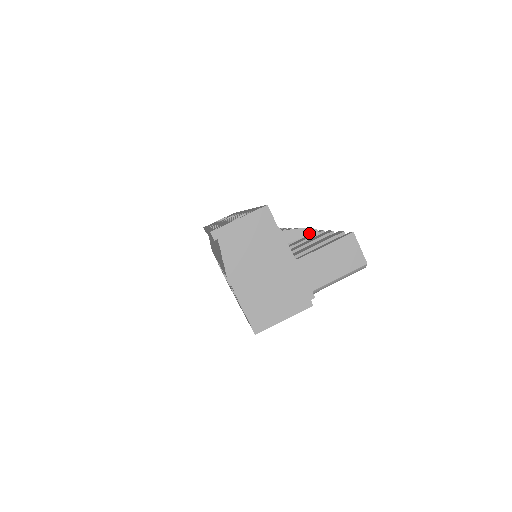
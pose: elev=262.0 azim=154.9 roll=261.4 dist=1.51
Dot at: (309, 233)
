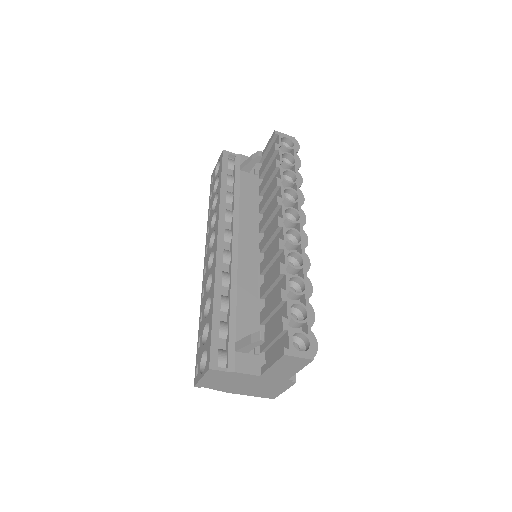
Dot at: (257, 344)
